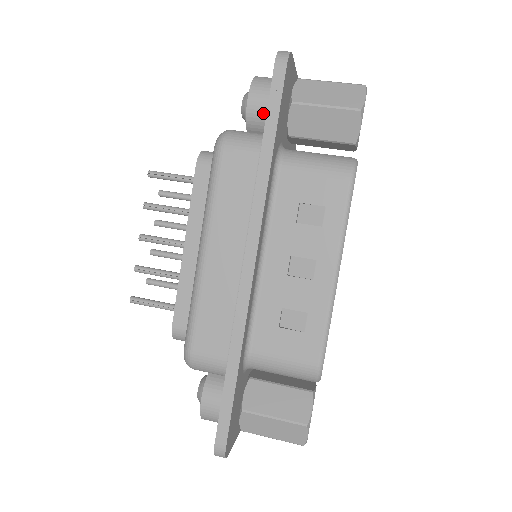
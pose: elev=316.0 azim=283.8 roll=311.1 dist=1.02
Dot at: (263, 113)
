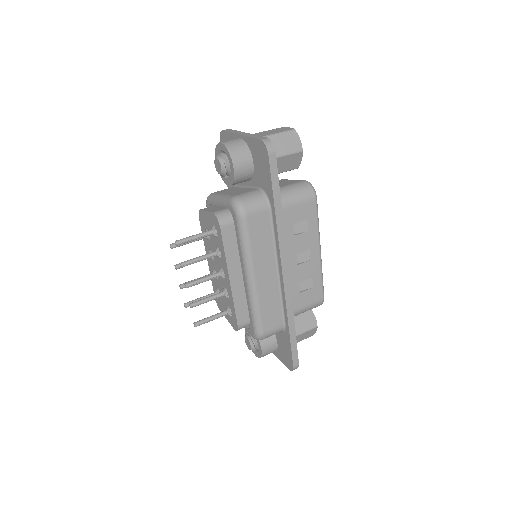
Dot at: (245, 173)
